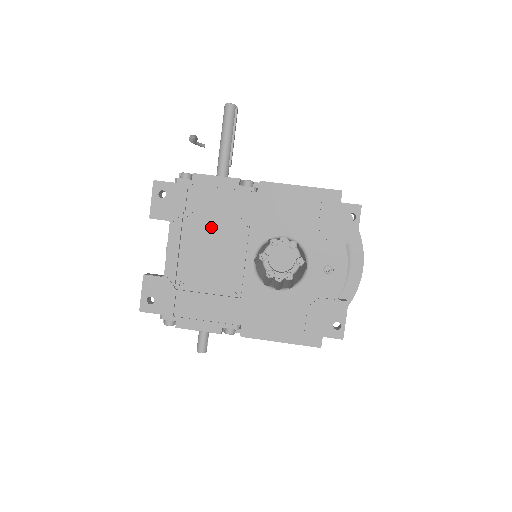
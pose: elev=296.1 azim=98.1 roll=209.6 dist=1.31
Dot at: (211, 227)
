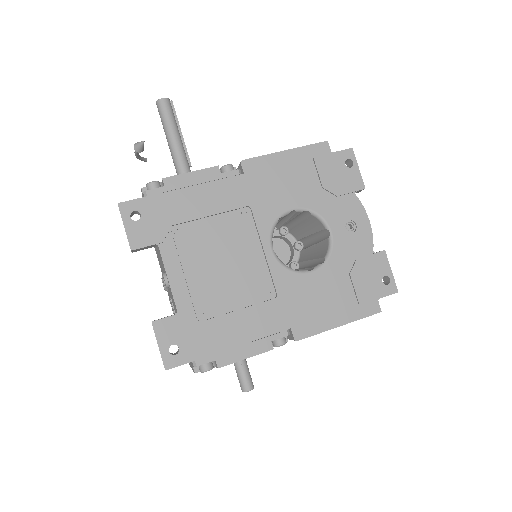
Dot at: (209, 231)
